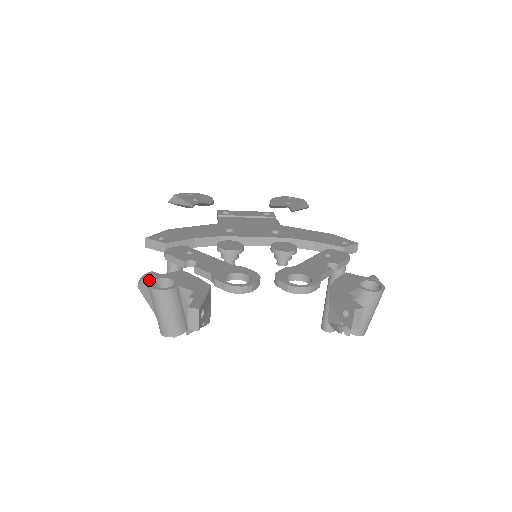
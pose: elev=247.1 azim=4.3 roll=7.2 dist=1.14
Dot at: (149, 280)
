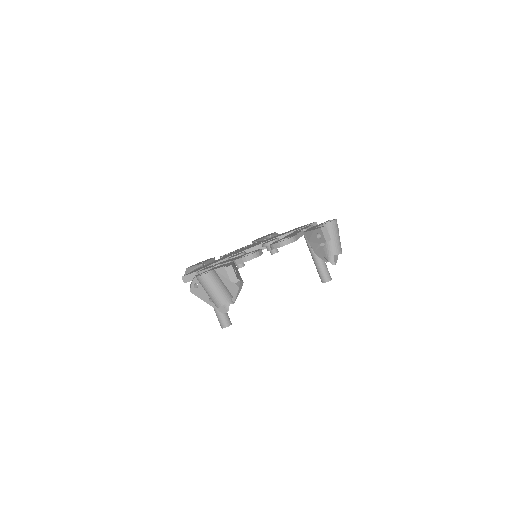
Dot at: (196, 276)
